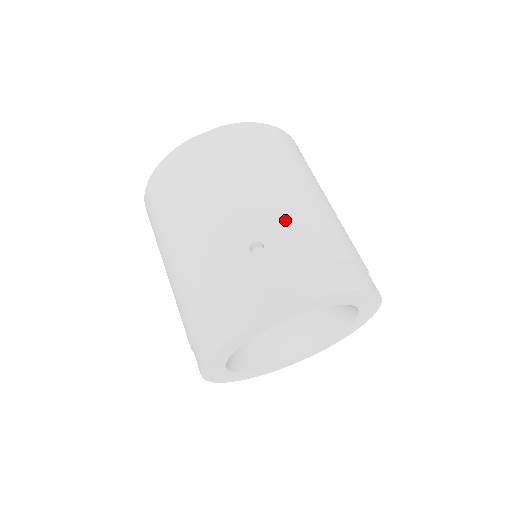
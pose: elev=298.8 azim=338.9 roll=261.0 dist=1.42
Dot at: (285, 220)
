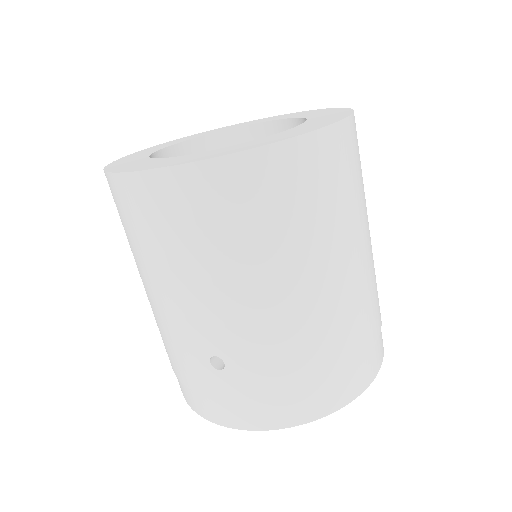
Dot at: (256, 342)
